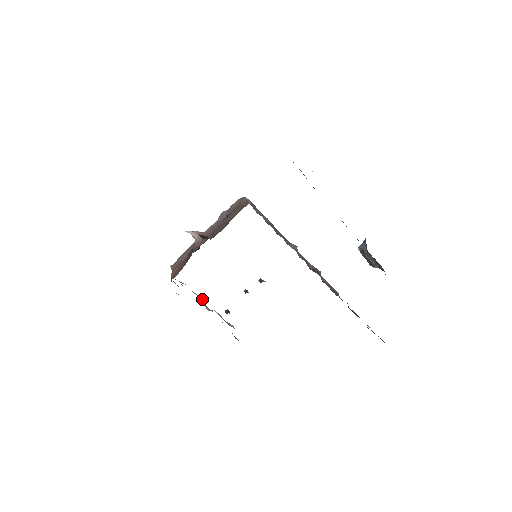
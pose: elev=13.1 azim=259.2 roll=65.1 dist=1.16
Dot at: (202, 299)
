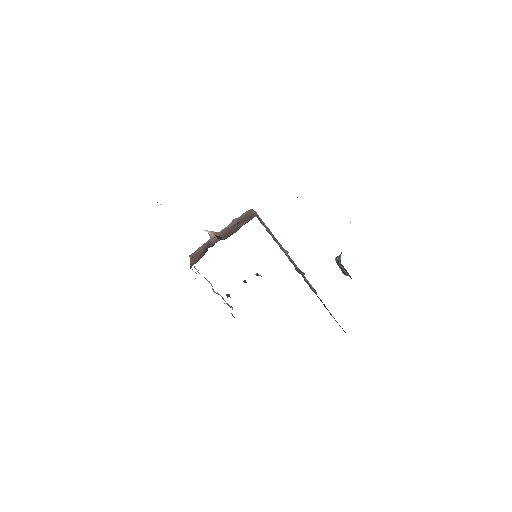
Dot at: (210, 283)
